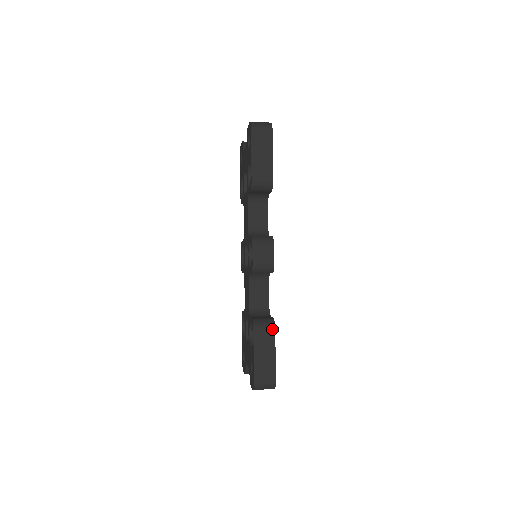
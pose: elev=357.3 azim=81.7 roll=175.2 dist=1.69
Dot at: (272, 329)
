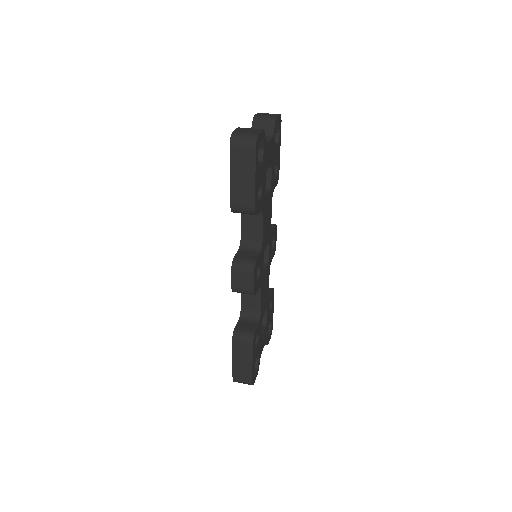
Dot at: (250, 344)
